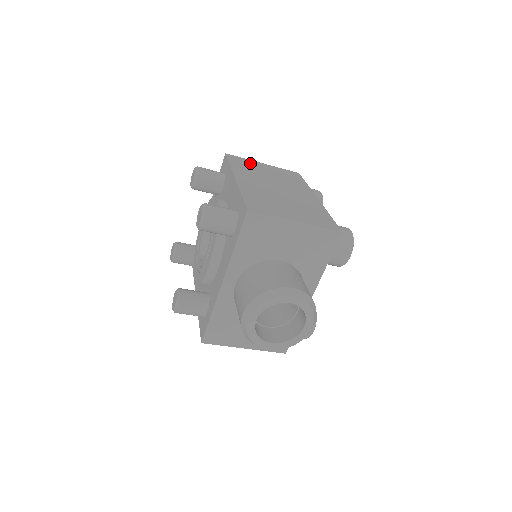
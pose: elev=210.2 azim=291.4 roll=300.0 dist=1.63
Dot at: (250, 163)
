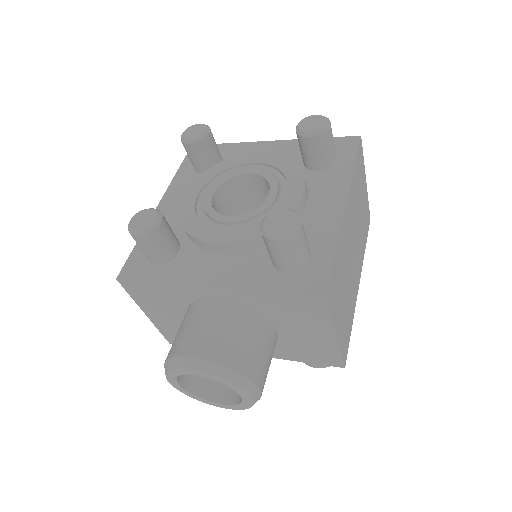
Dot at: (362, 174)
